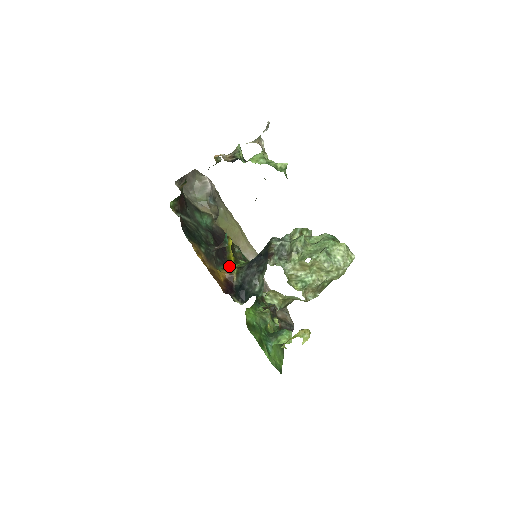
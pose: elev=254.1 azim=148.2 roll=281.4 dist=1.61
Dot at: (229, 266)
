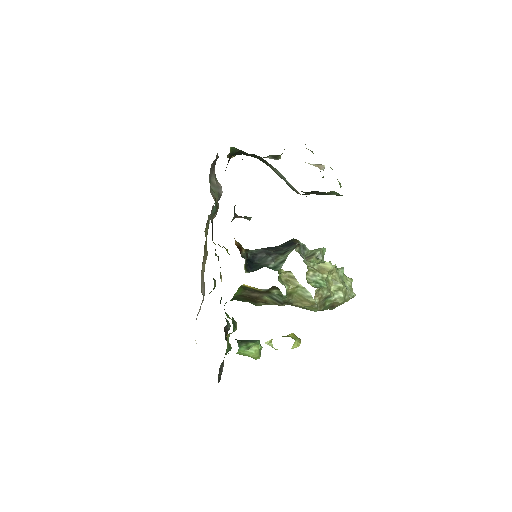
Dot at: occluded
